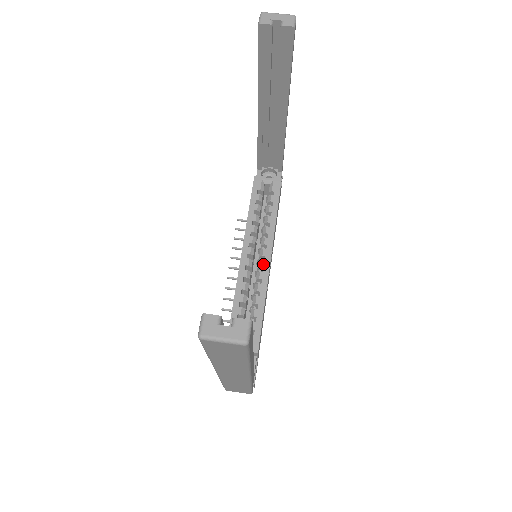
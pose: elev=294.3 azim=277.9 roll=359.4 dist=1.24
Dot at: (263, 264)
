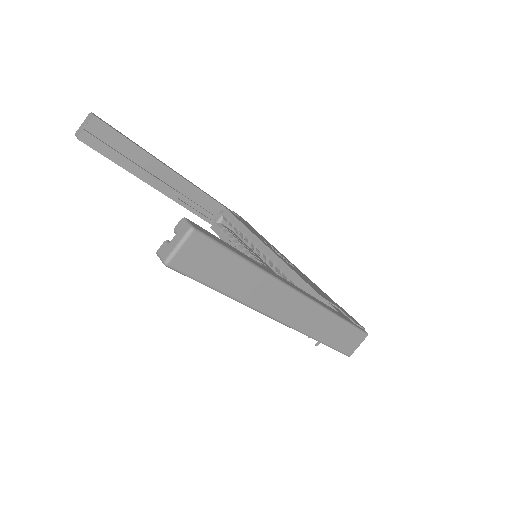
Dot at: (266, 254)
